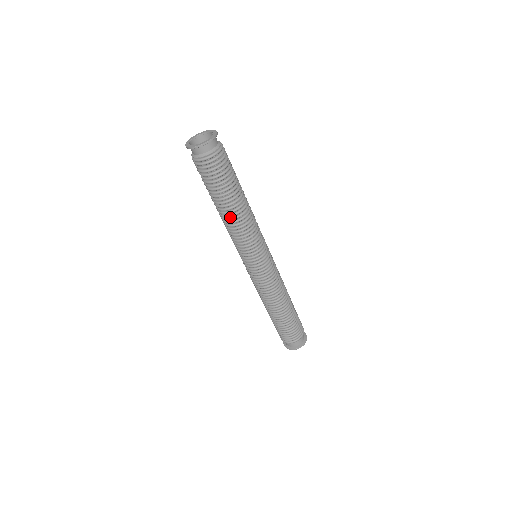
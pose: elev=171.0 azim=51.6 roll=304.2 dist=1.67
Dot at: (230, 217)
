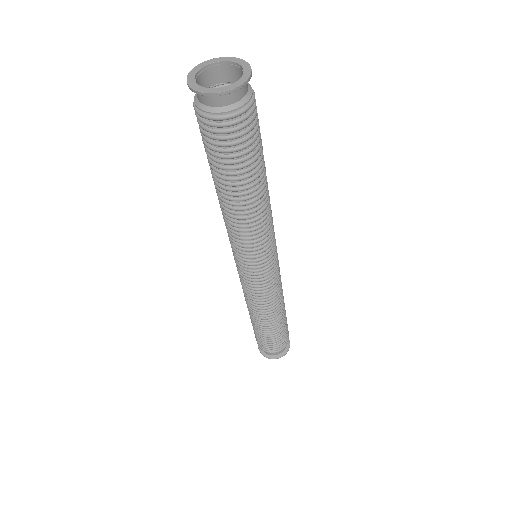
Dot at: (240, 210)
